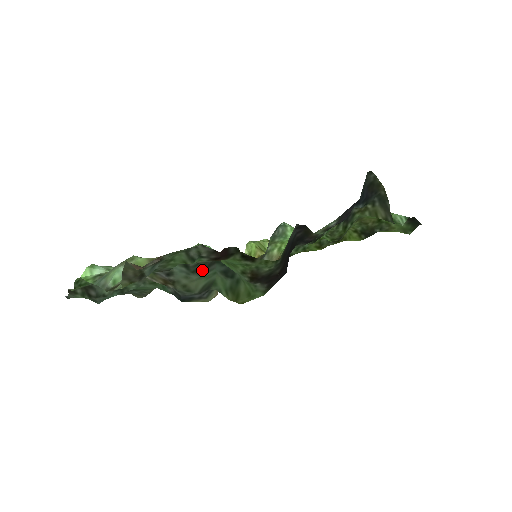
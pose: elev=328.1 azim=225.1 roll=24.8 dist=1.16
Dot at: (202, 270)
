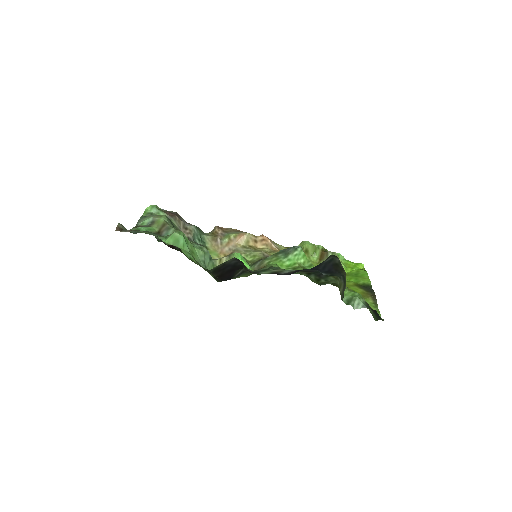
Dot at: occluded
